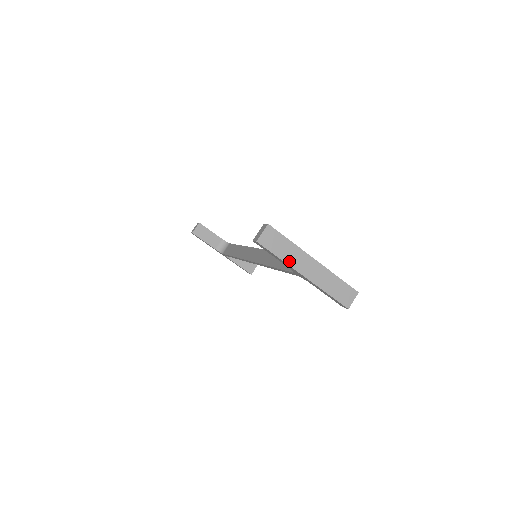
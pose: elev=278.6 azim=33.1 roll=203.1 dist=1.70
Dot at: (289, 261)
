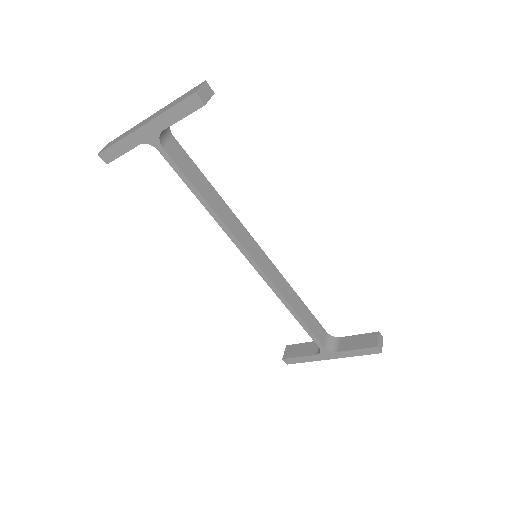
Dot at: (127, 135)
